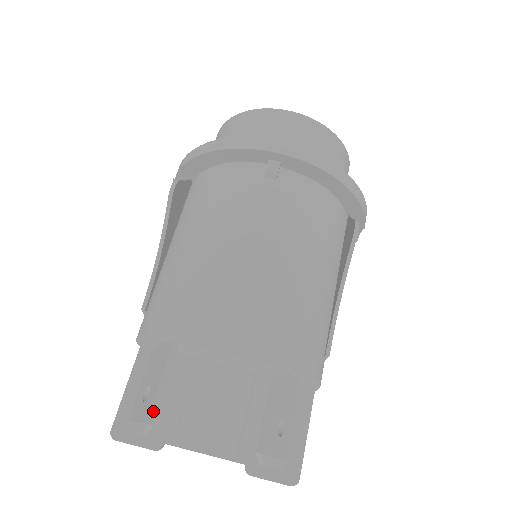
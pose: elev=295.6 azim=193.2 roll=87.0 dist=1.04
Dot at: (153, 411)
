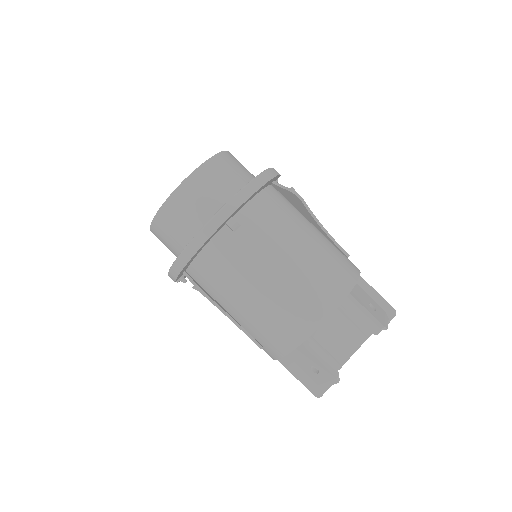
Dot at: (332, 372)
